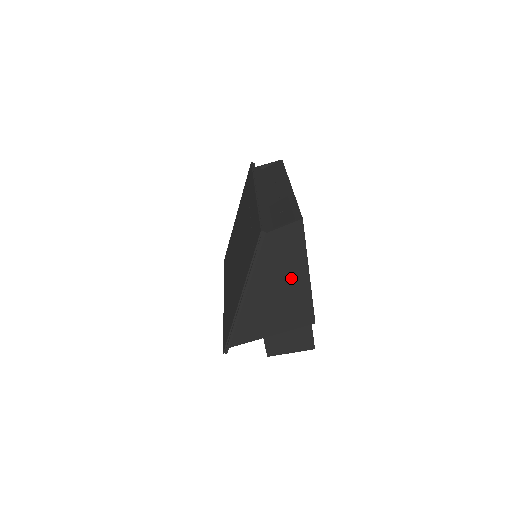
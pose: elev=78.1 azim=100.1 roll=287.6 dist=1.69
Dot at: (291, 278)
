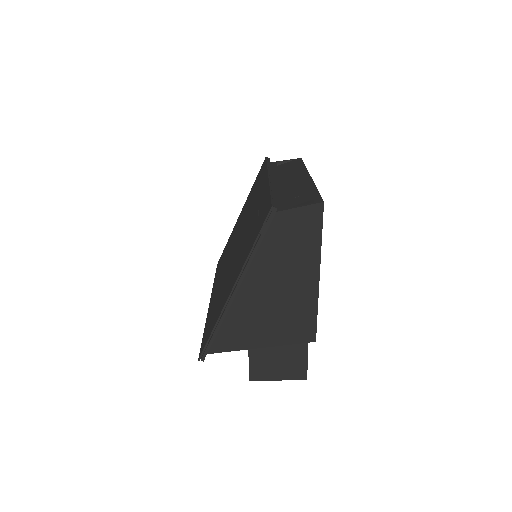
Dot at: (297, 277)
